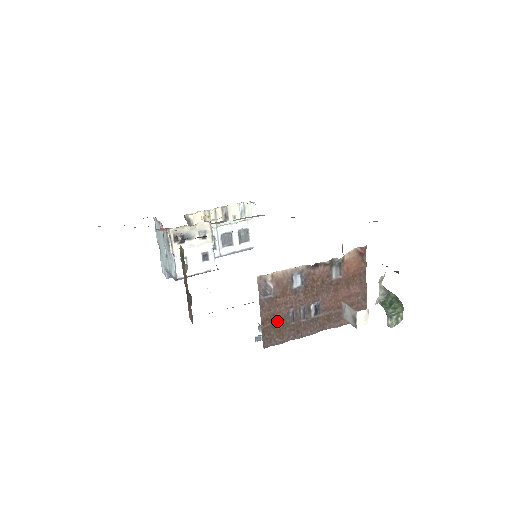
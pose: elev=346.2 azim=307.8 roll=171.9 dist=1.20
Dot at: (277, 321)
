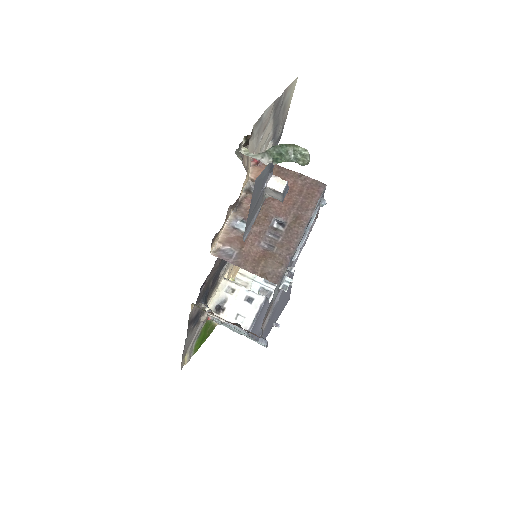
Dot at: (262, 260)
